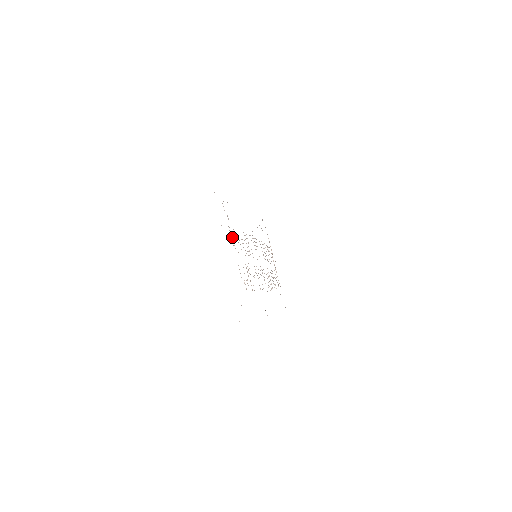
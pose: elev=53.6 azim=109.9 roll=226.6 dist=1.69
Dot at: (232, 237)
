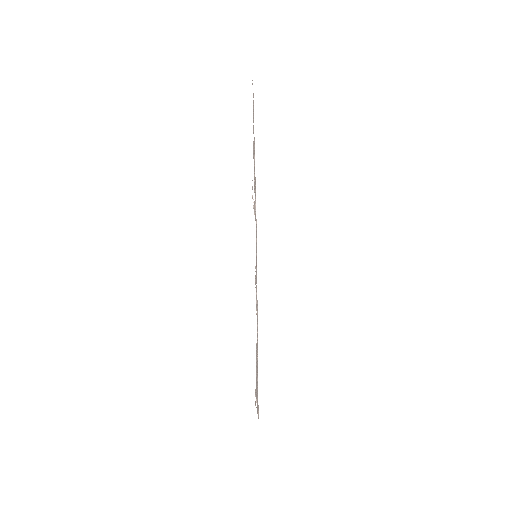
Dot at: occluded
